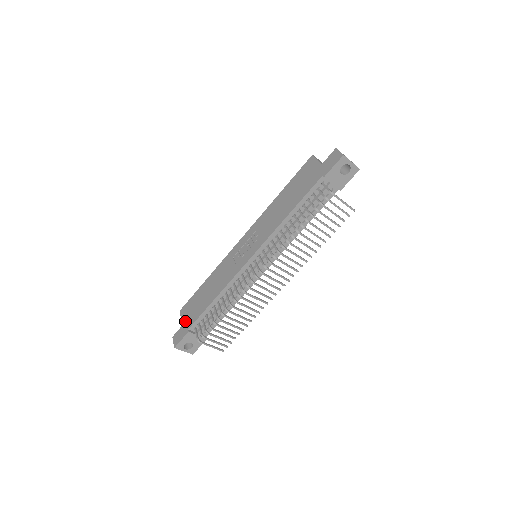
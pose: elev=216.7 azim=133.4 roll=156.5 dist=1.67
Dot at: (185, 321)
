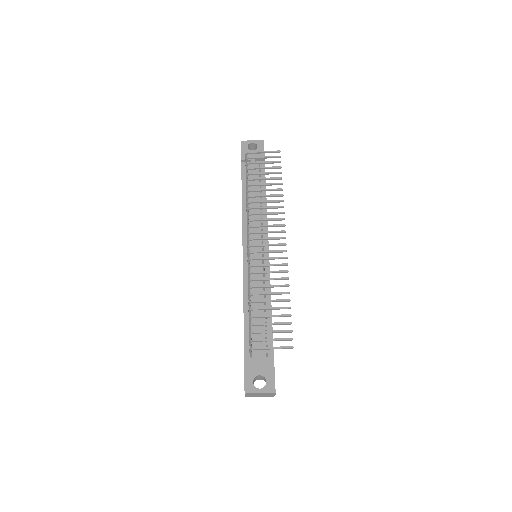
Dot at: occluded
